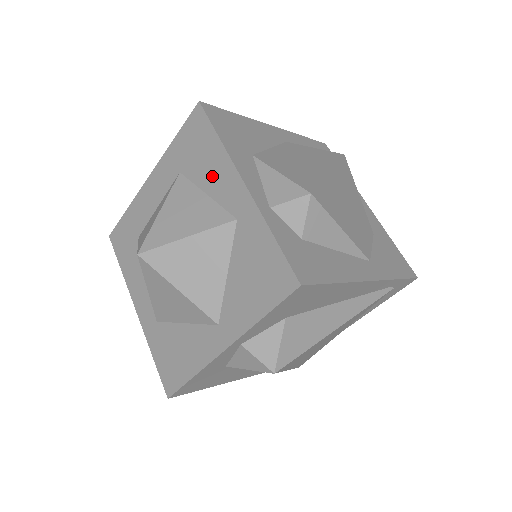
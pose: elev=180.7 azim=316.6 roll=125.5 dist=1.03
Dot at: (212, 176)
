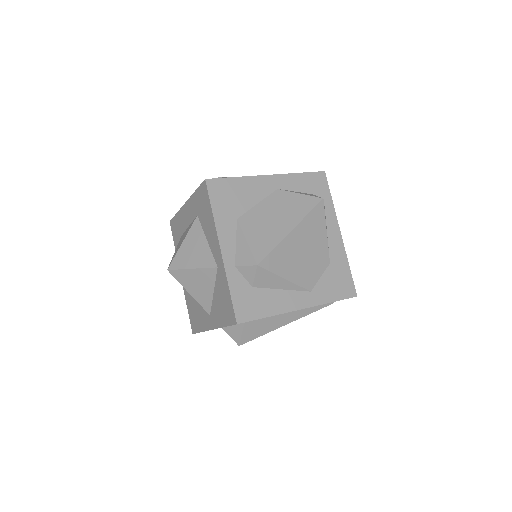
Dot at: (209, 232)
